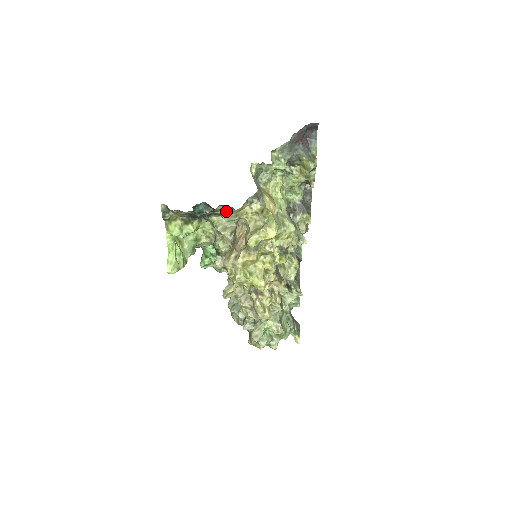
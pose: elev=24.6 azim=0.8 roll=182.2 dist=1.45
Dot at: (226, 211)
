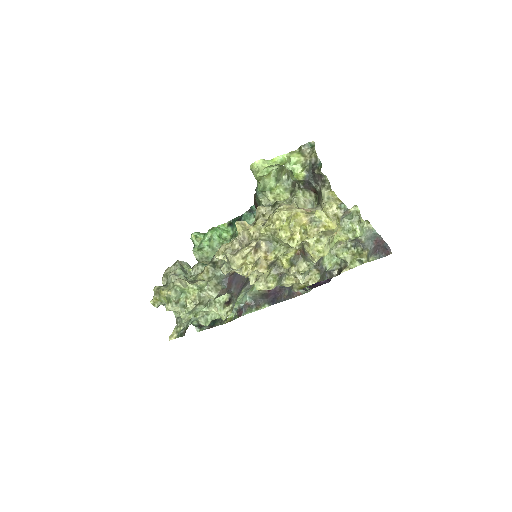
Dot at: (309, 202)
